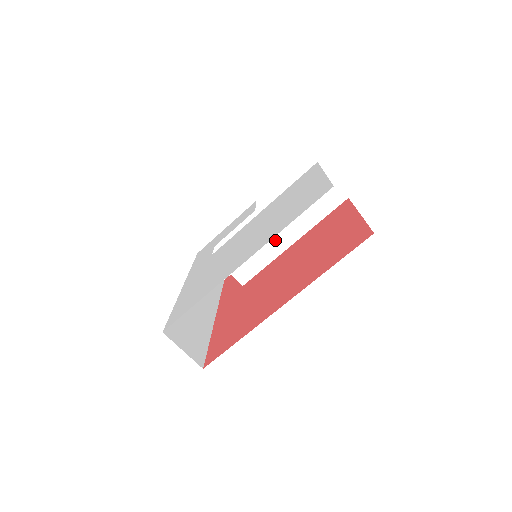
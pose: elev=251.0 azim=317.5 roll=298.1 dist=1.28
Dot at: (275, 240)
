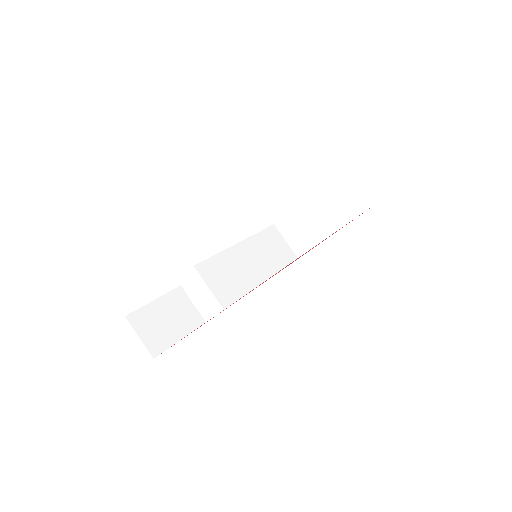
Dot at: (250, 272)
